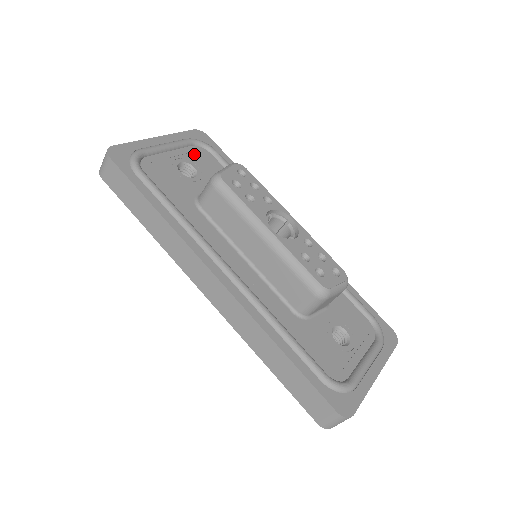
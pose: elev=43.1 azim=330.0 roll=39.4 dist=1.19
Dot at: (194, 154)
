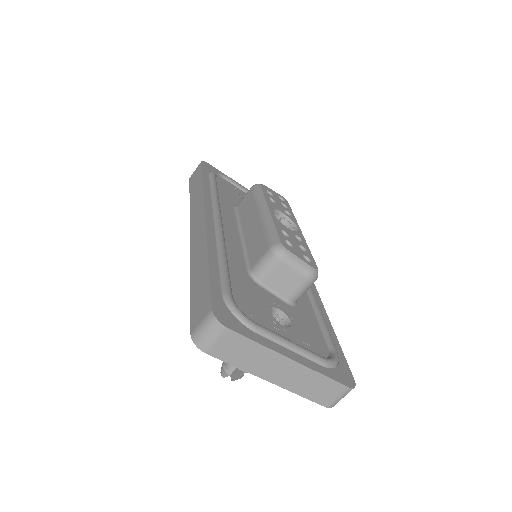
Dot at: occluded
